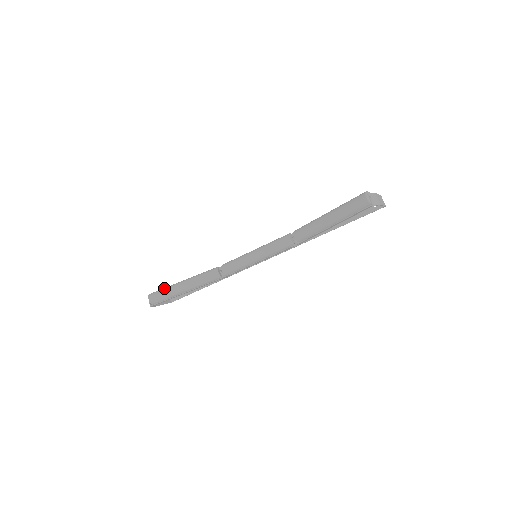
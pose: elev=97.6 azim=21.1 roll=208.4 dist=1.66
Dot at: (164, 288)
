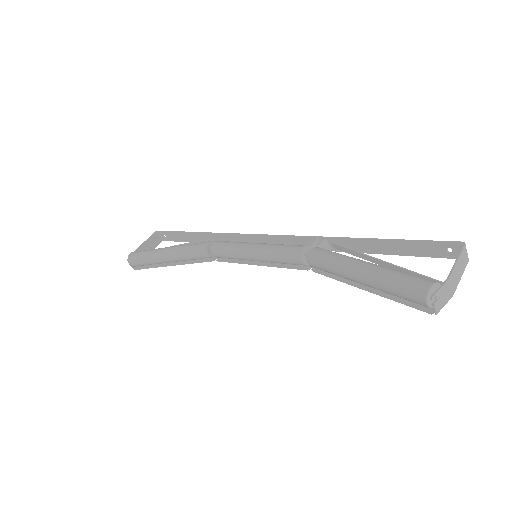
Dot at: (144, 254)
